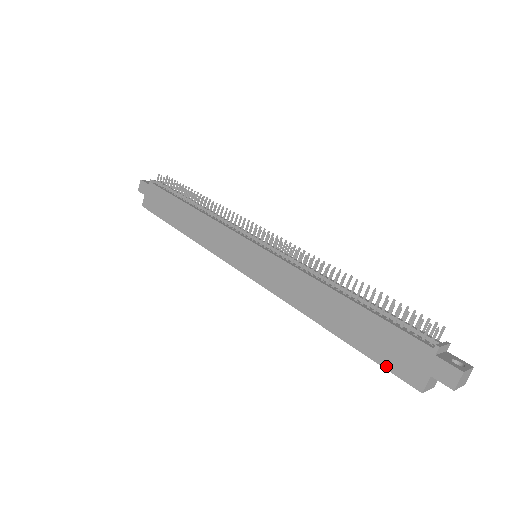
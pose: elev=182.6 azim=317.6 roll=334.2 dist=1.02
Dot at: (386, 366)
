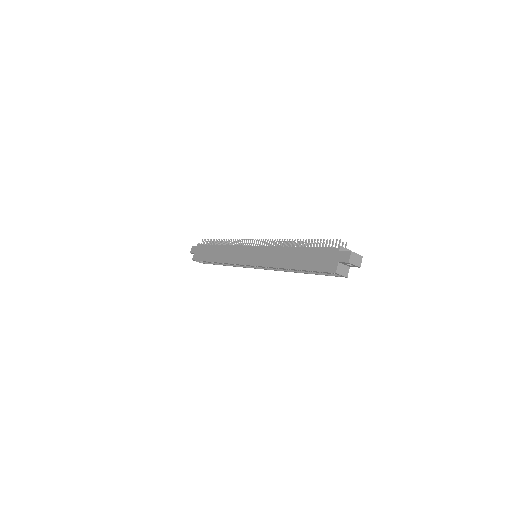
Dot at: (319, 270)
